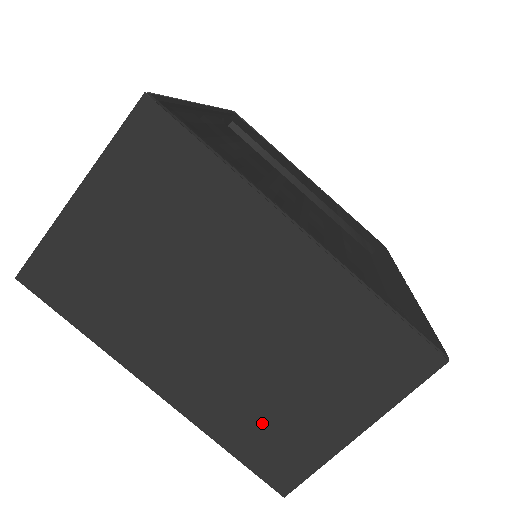
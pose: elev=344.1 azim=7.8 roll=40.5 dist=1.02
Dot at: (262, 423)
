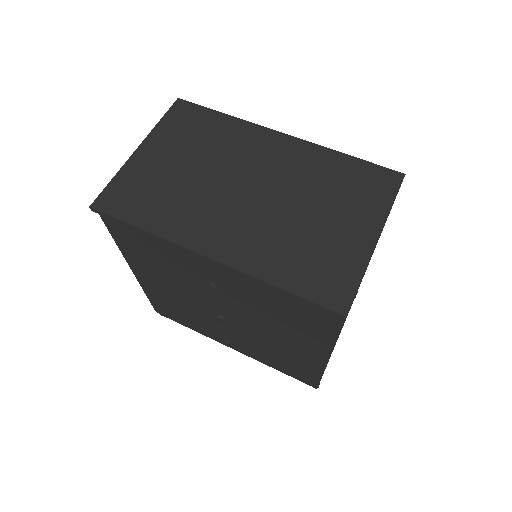
Dot at: (302, 255)
